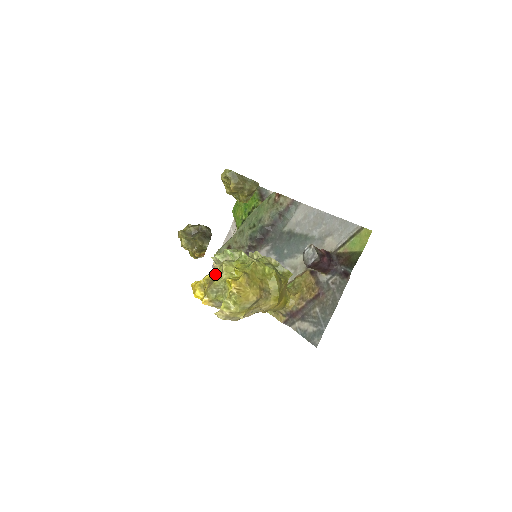
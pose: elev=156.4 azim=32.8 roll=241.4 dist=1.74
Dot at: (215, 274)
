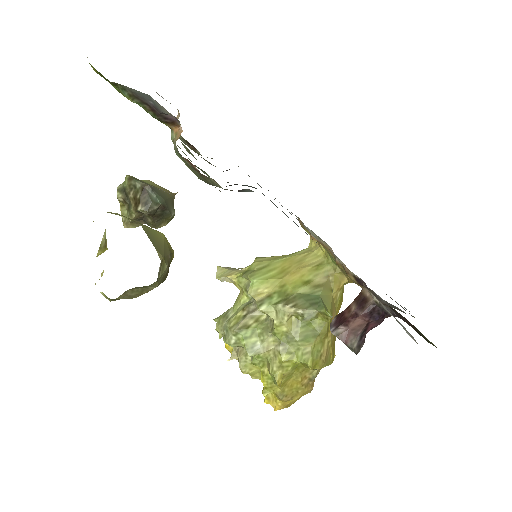
Dot at: occluded
